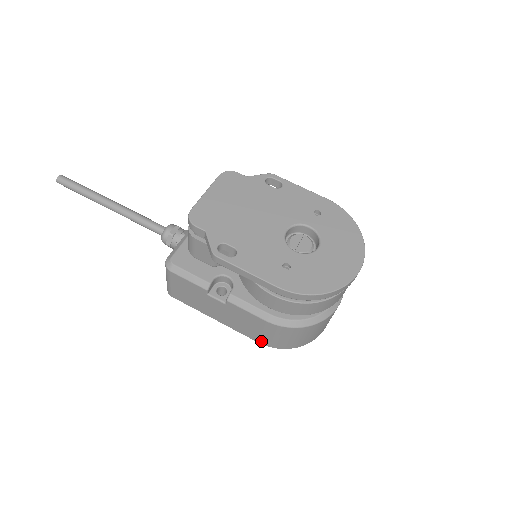
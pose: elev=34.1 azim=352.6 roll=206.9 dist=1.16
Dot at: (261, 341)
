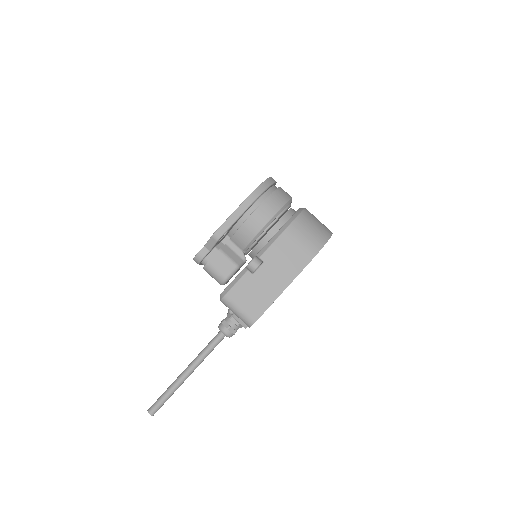
Dot at: (309, 256)
